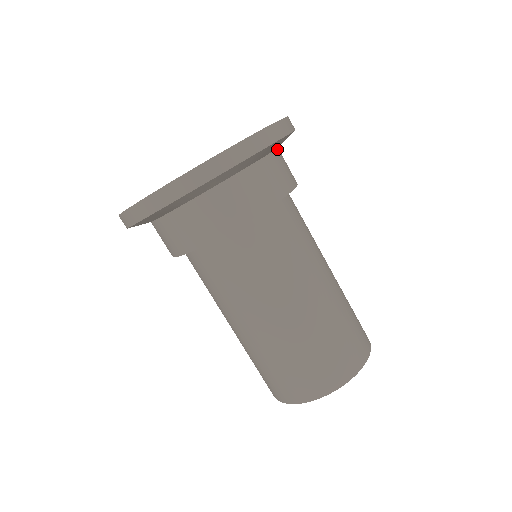
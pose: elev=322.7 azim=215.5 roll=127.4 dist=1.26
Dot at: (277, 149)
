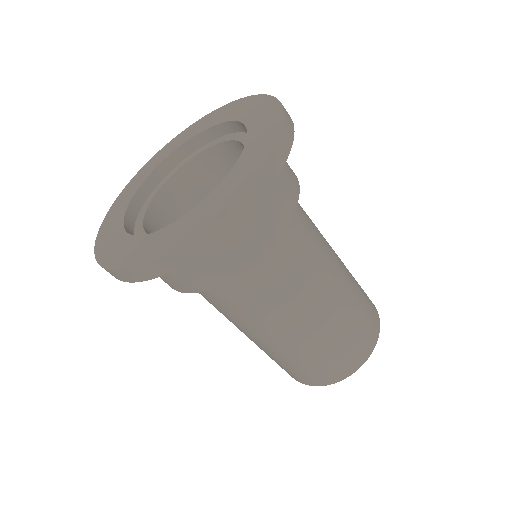
Dot at: occluded
